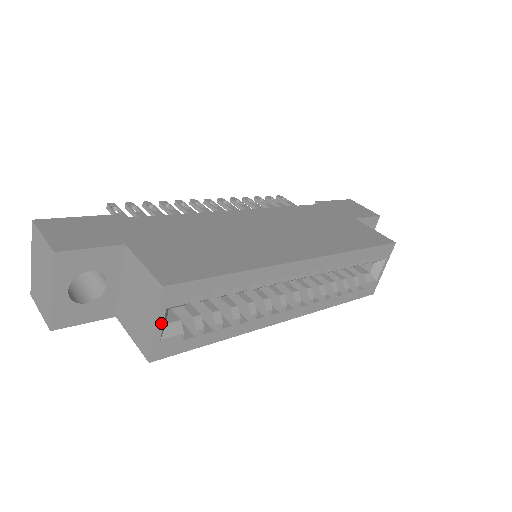
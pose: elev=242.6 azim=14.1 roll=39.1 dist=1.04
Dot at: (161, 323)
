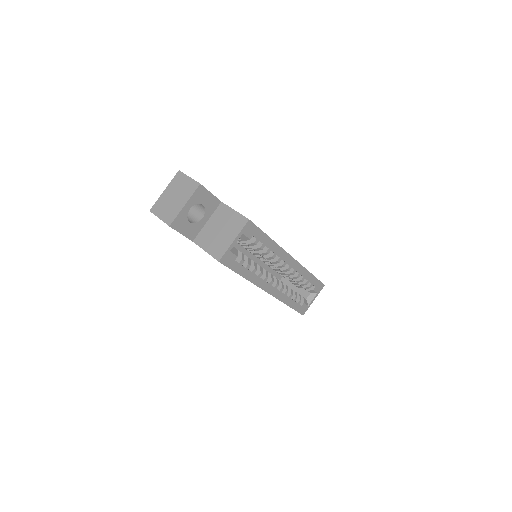
Dot at: (236, 241)
